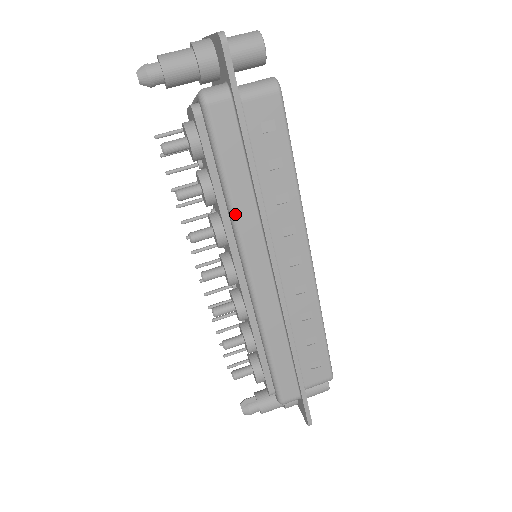
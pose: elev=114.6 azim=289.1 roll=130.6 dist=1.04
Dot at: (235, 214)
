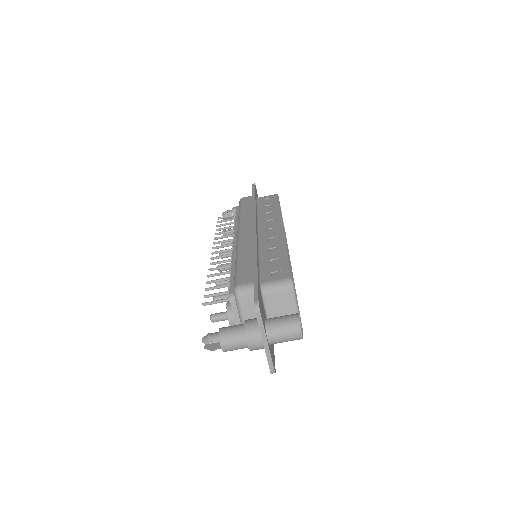
Dot at: occluded
